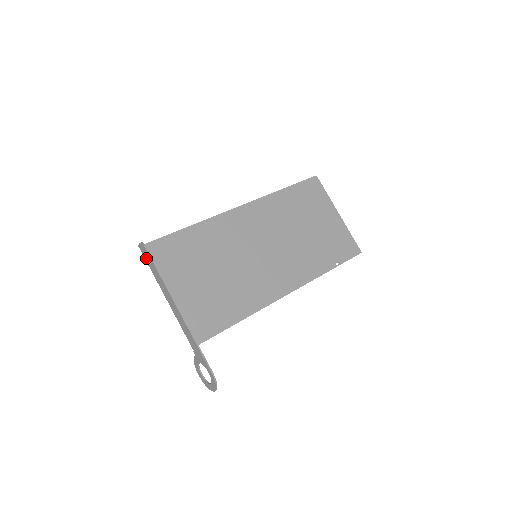
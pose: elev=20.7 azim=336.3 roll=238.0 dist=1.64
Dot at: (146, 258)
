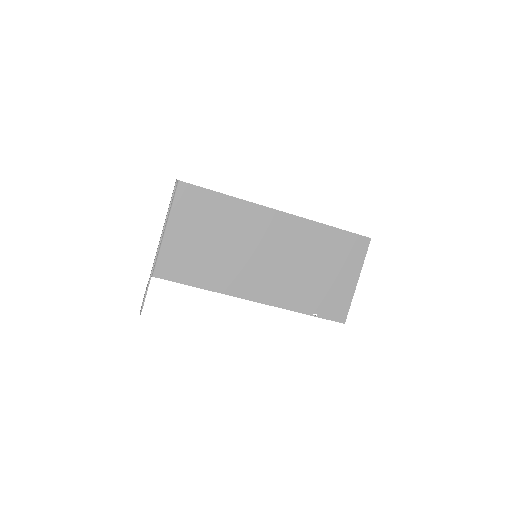
Dot at: occluded
